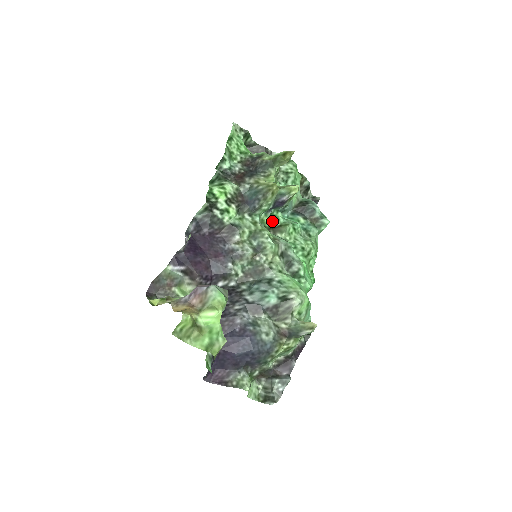
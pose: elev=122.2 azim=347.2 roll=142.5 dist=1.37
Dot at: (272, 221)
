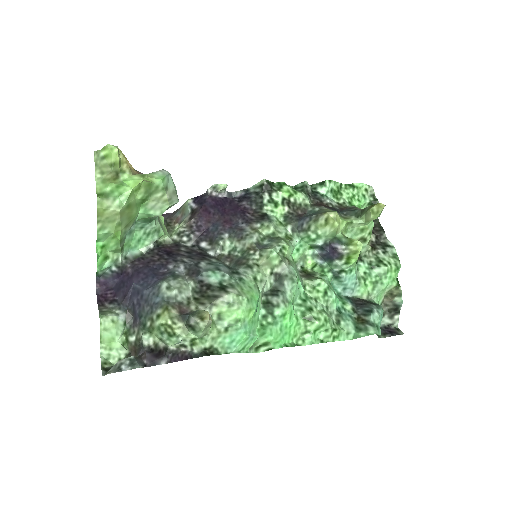
Dot at: (316, 272)
